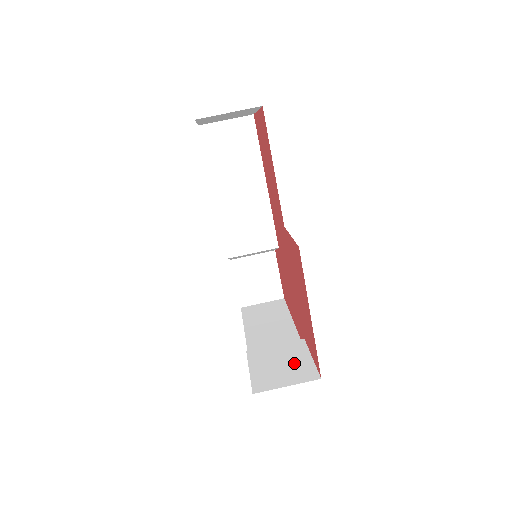
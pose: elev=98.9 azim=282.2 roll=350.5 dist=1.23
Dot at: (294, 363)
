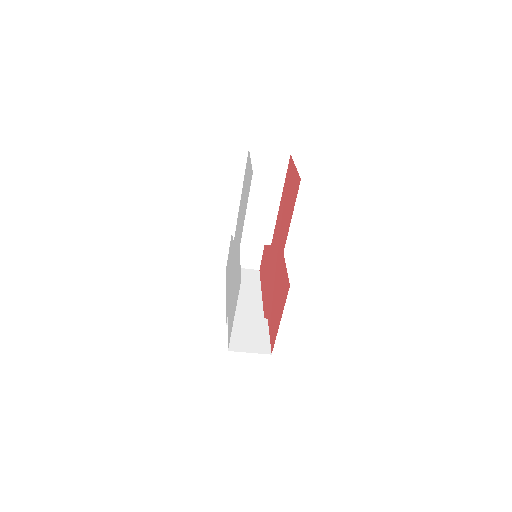
Dot at: (257, 336)
